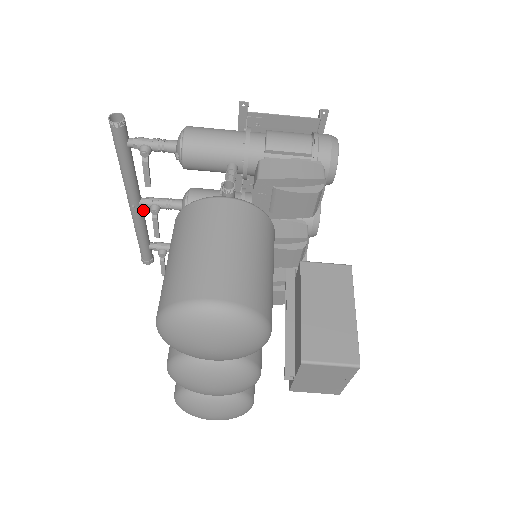
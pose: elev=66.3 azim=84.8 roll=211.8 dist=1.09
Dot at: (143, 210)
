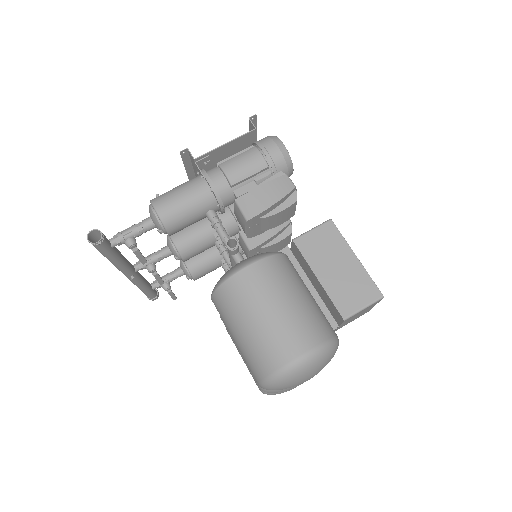
Dot at: (138, 272)
